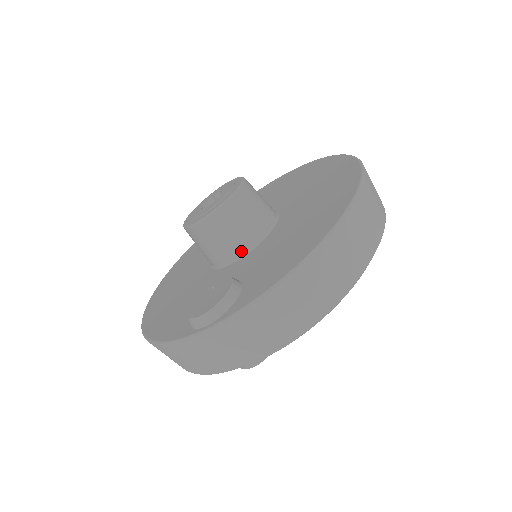
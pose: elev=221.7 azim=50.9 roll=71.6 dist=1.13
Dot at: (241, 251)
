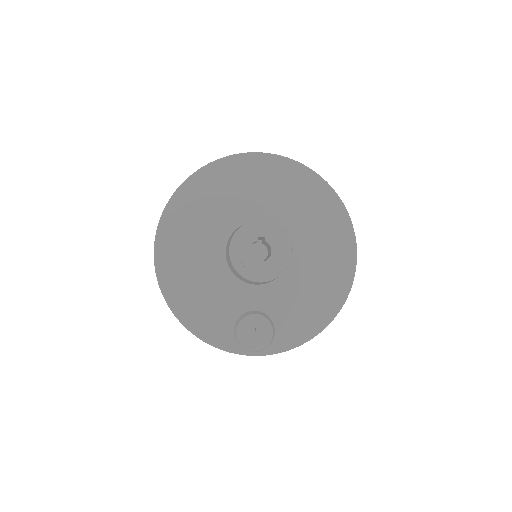
Dot at: (266, 283)
